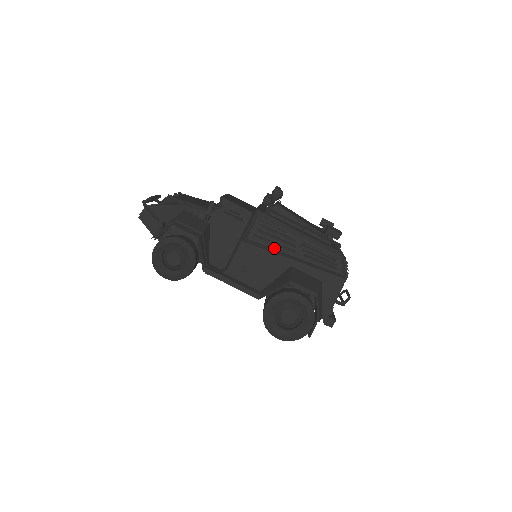
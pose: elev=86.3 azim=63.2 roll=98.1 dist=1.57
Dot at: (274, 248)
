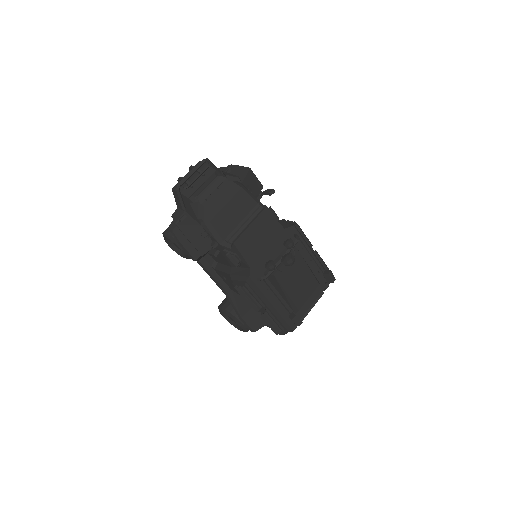
Dot at: occluded
